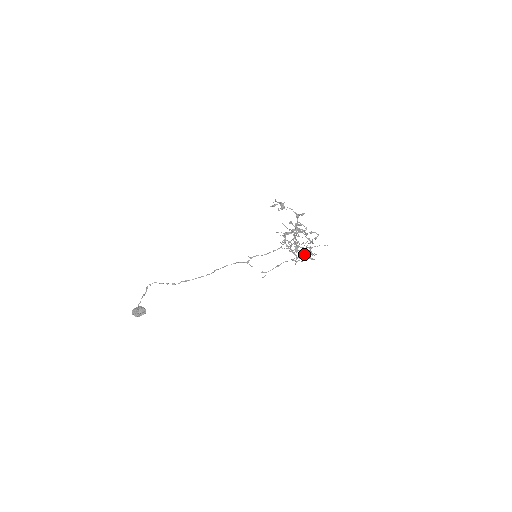
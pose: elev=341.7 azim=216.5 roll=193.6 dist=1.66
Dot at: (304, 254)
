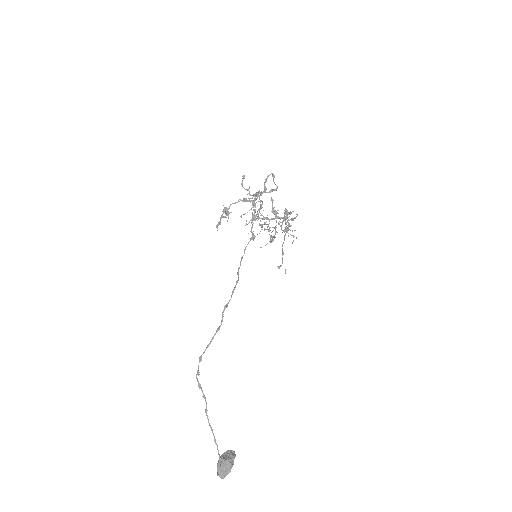
Dot at: (286, 223)
